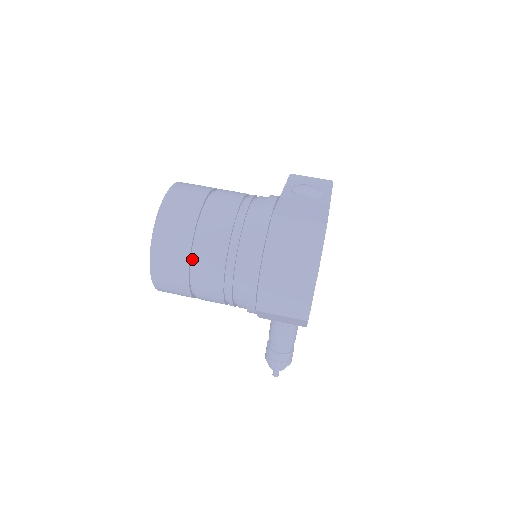
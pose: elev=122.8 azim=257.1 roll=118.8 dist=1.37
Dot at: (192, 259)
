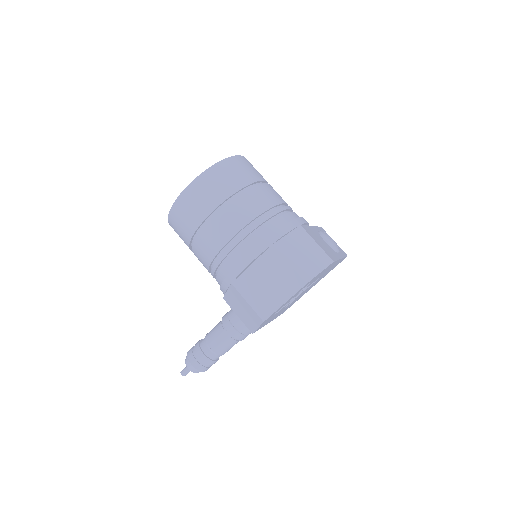
Dot at: (219, 209)
